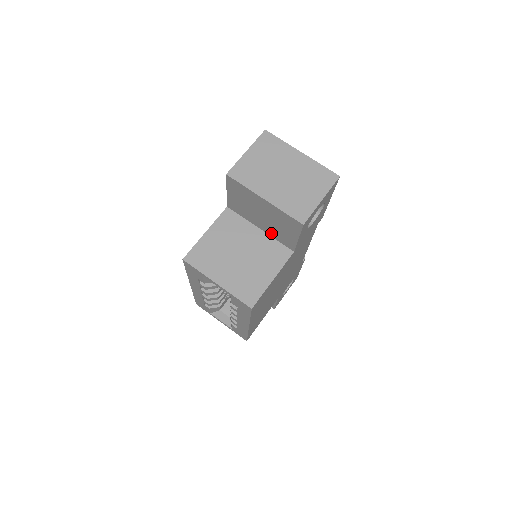
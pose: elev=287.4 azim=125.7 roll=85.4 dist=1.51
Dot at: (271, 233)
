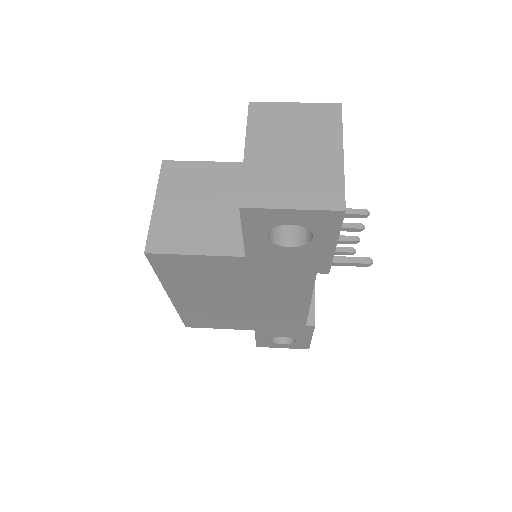
Dot at: occluded
